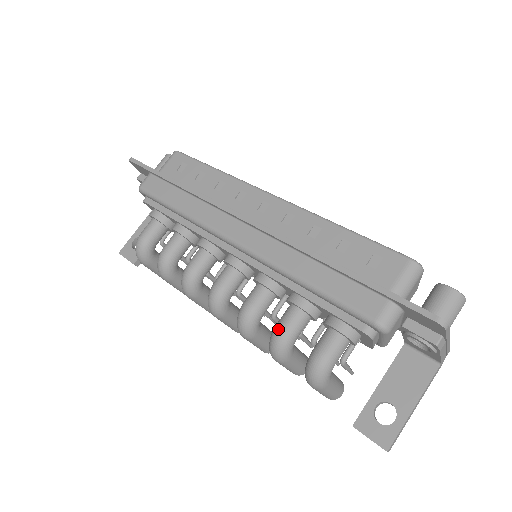
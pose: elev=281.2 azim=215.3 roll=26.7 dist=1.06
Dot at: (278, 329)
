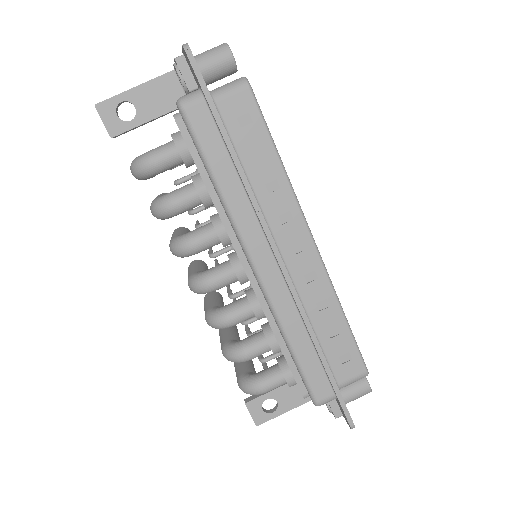
Dot at: (244, 352)
